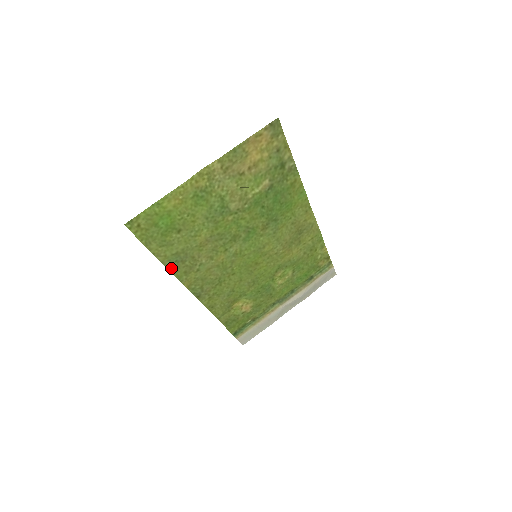
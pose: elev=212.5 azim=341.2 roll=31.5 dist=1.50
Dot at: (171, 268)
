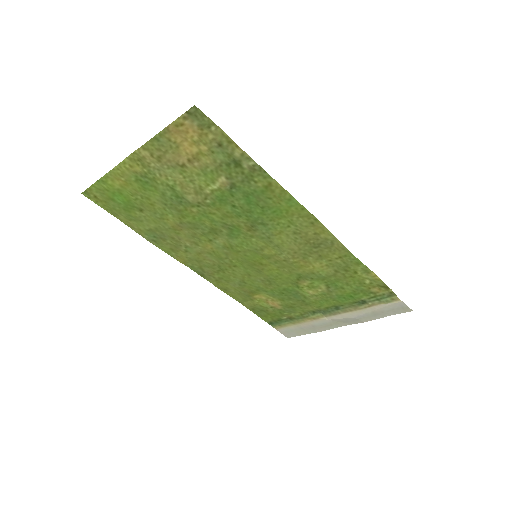
Dot at: (153, 242)
